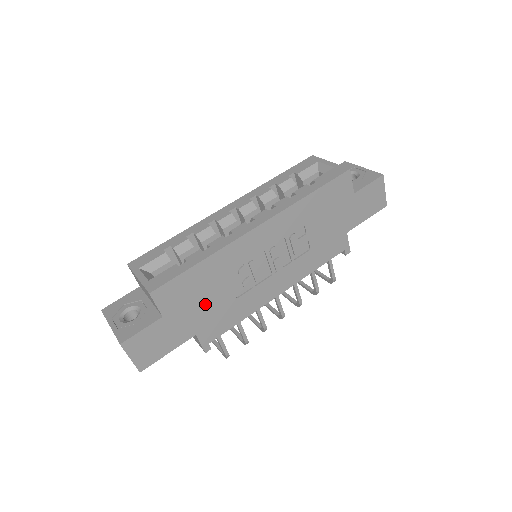
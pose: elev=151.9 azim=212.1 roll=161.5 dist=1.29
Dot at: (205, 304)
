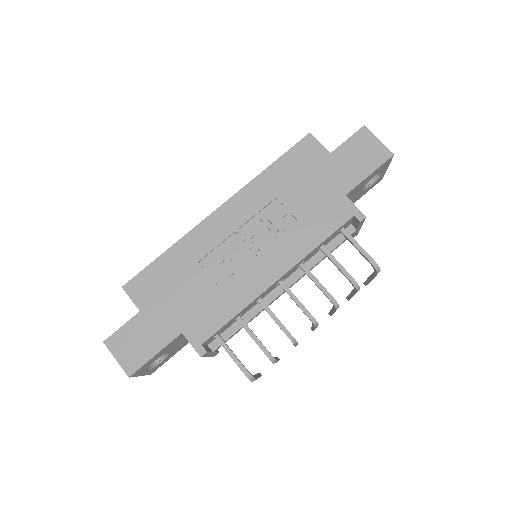
Dot at: (183, 296)
